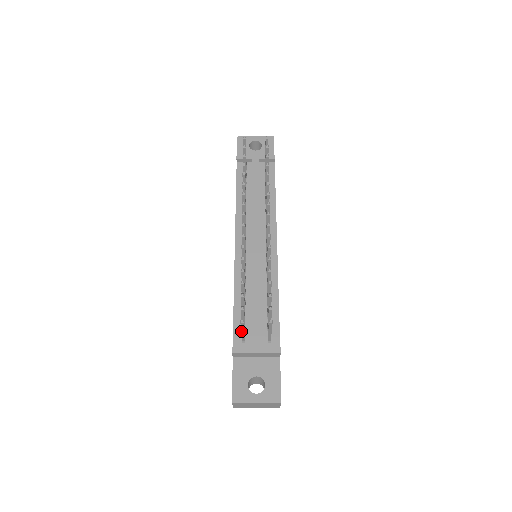
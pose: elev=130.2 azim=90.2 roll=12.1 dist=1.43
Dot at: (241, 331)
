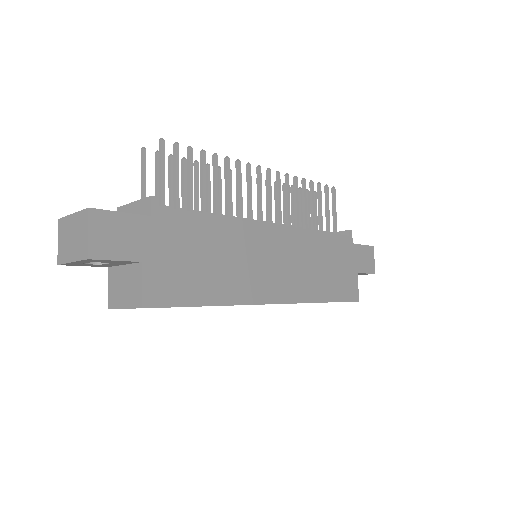
Dot at: (141, 178)
